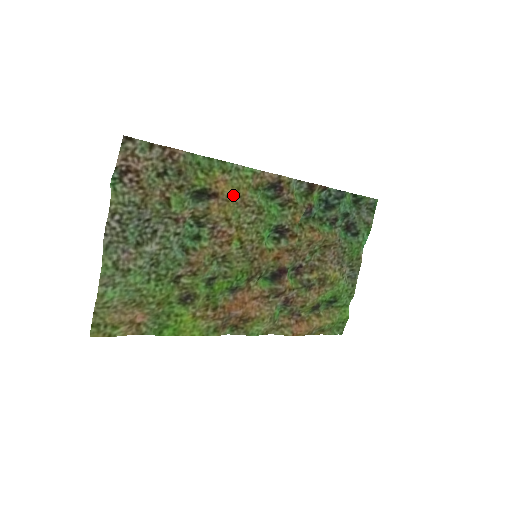
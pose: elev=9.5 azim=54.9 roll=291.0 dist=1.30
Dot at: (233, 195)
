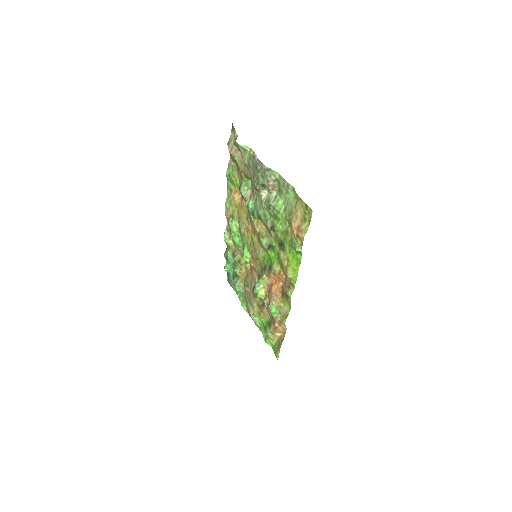
Dot at: (239, 207)
